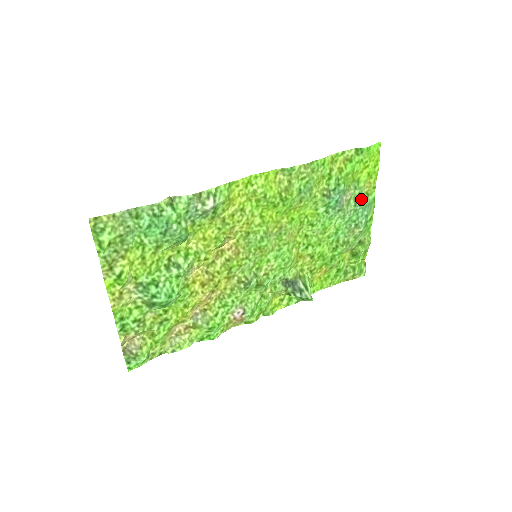
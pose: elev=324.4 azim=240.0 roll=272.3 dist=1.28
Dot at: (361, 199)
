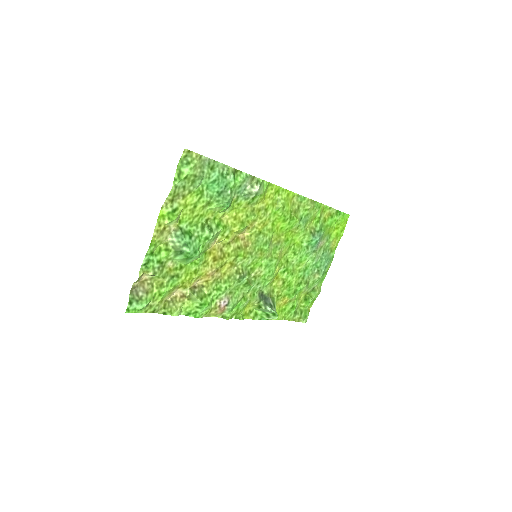
Dot at: (327, 251)
